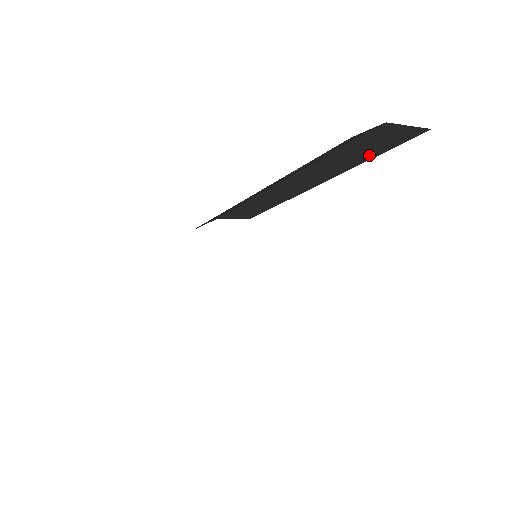
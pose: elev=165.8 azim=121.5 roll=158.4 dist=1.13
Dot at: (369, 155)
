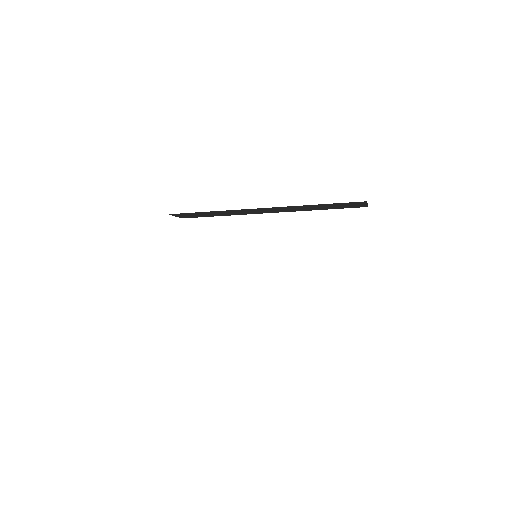
Dot at: (327, 208)
